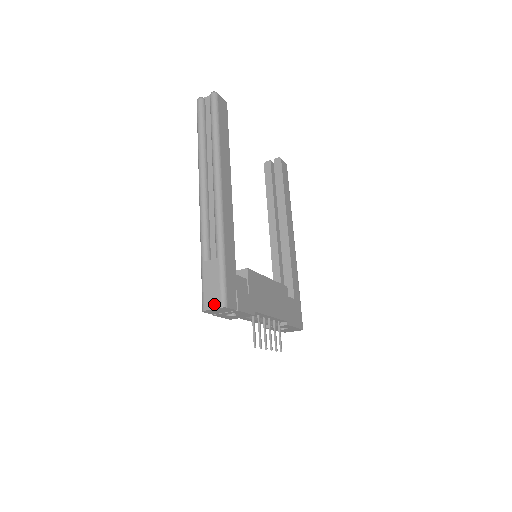
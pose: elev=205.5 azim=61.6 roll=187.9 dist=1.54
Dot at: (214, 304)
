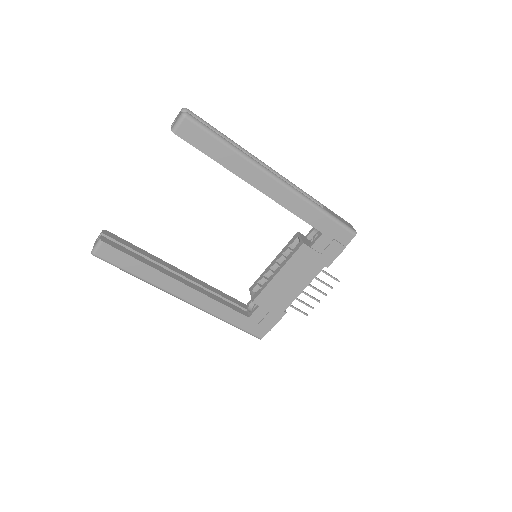
Dot at: occluded
